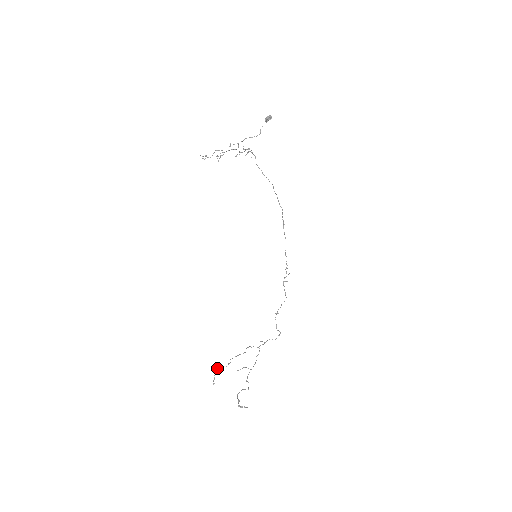
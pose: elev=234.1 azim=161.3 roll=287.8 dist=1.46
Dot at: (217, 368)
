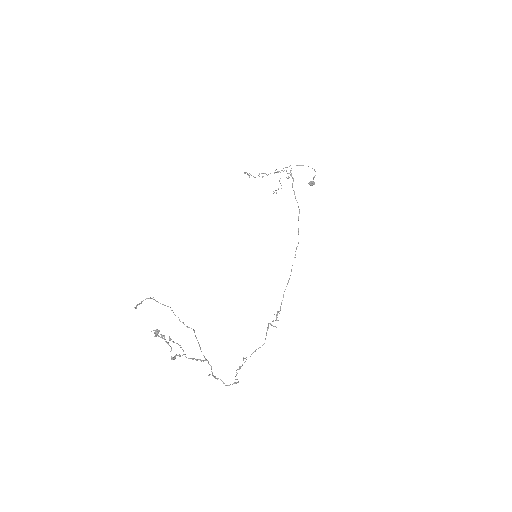
Dot at: occluded
